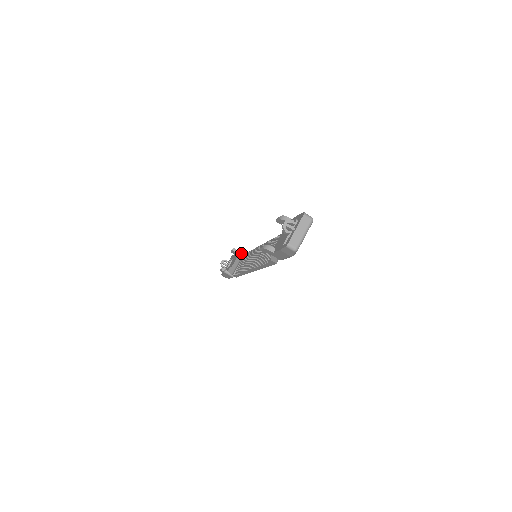
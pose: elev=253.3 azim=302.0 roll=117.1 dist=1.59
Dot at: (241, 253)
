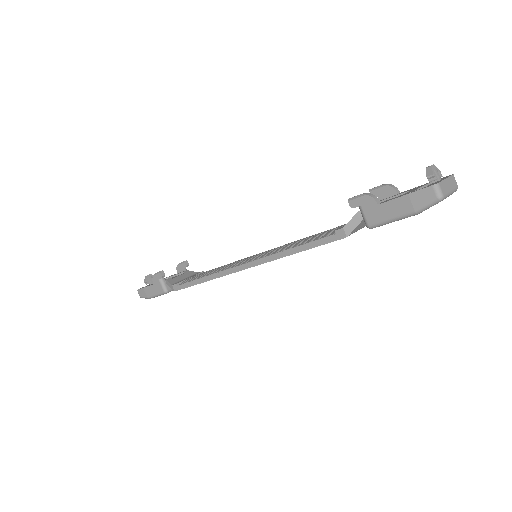
Dot at: (193, 271)
